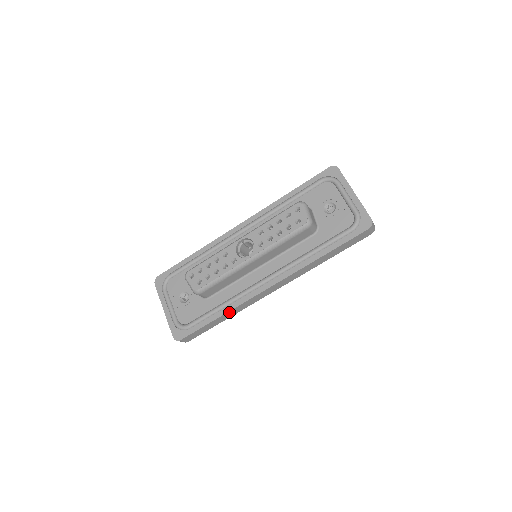
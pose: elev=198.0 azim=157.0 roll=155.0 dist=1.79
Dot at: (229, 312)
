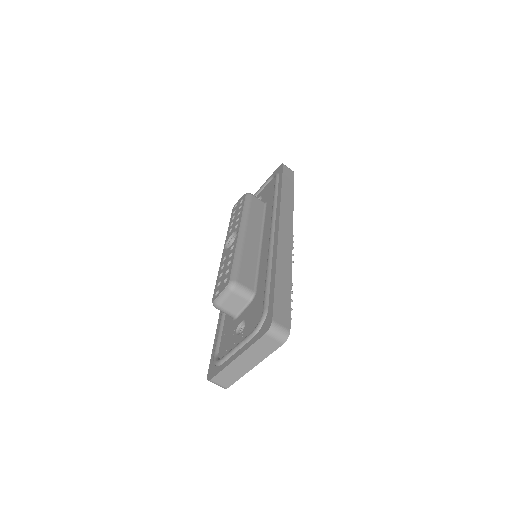
Dot at: (279, 264)
